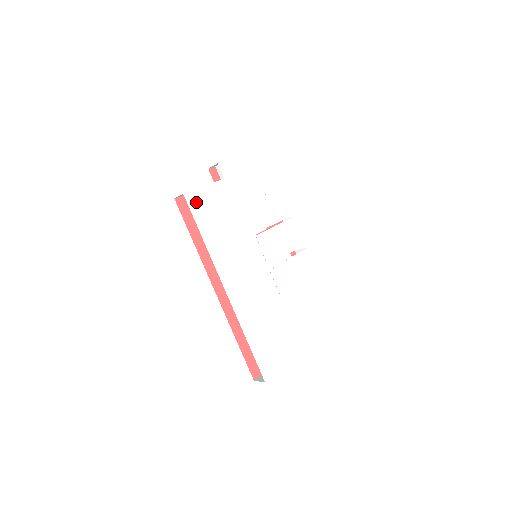
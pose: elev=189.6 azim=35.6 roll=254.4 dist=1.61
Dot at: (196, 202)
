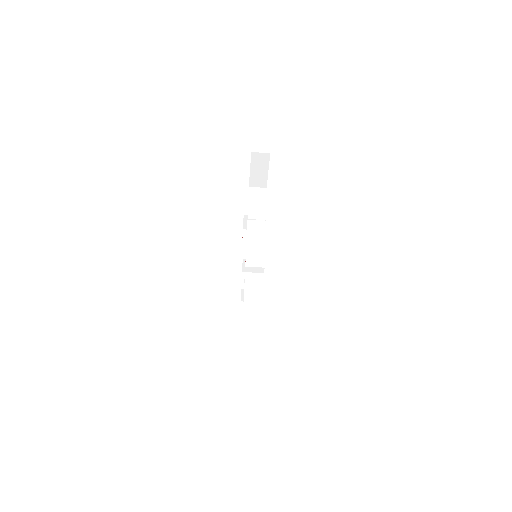
Dot at: occluded
